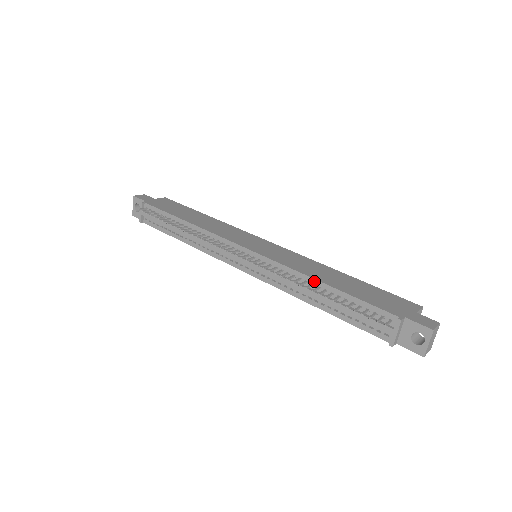
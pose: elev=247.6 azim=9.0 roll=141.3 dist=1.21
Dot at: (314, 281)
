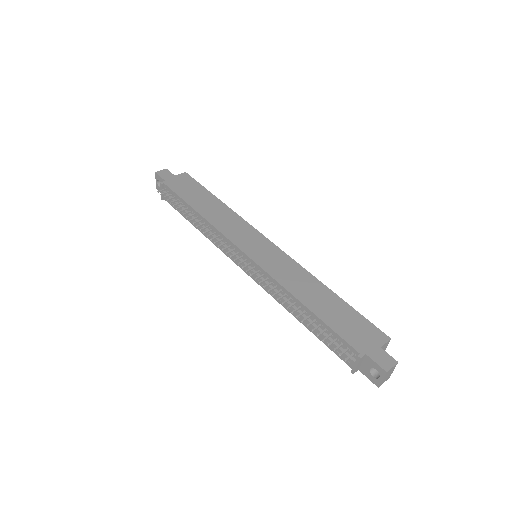
Dot at: (297, 300)
